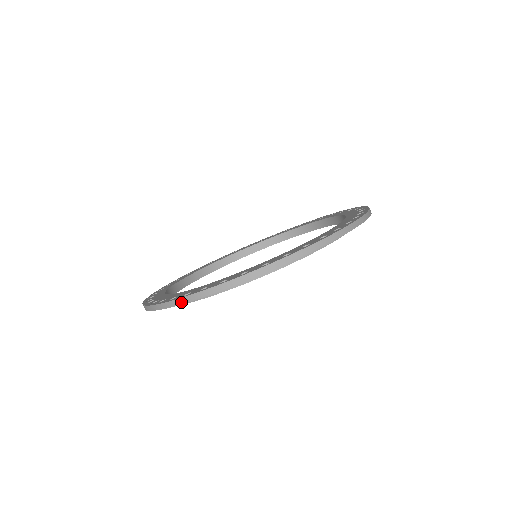
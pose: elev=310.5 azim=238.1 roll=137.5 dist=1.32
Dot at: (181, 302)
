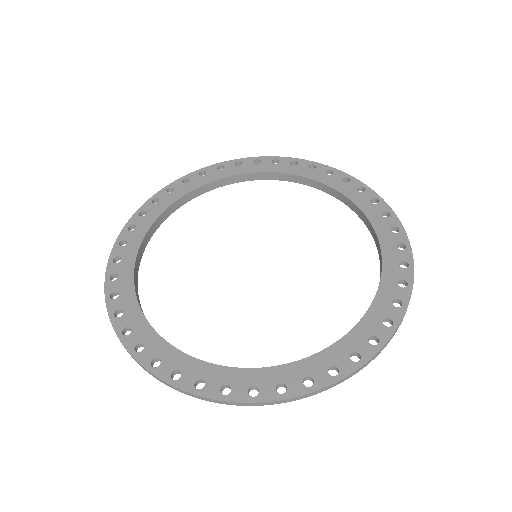
Dot at: occluded
